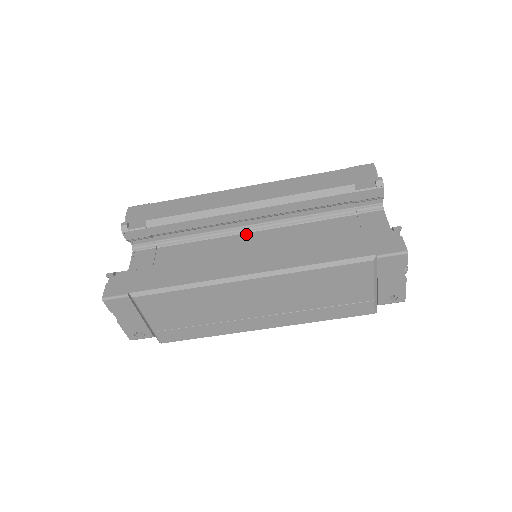
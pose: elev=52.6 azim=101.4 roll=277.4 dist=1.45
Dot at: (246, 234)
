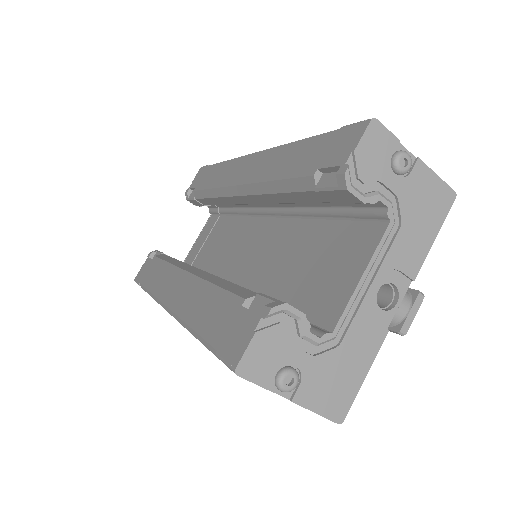
Dot at: (262, 219)
